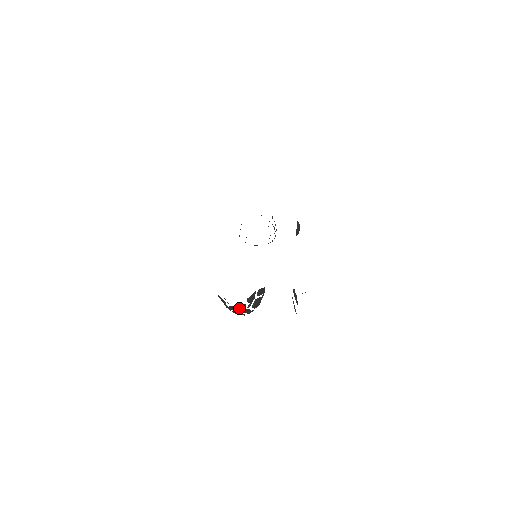
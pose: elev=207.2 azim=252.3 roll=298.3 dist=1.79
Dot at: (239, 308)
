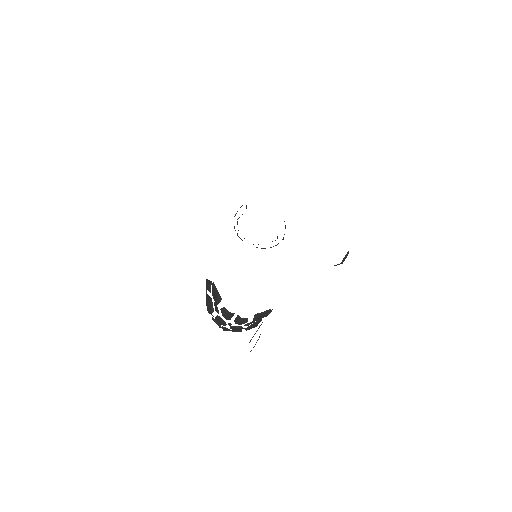
Dot at: (237, 320)
